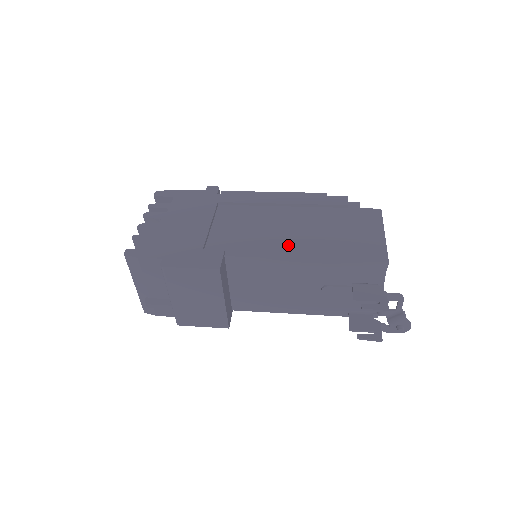
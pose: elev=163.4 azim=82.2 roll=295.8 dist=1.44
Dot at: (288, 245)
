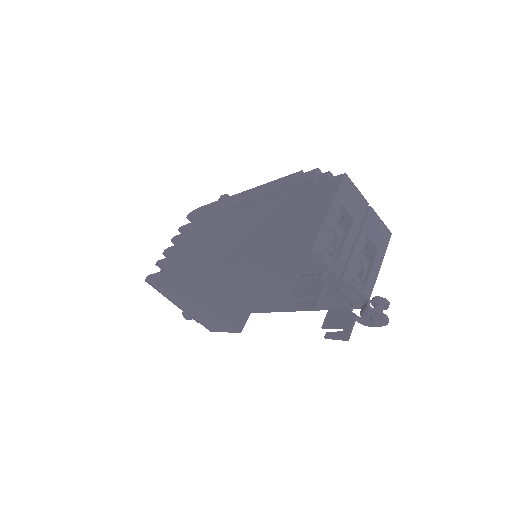
Dot at: (242, 246)
